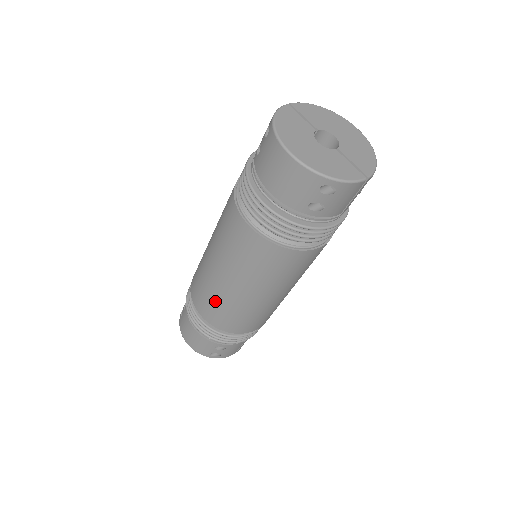
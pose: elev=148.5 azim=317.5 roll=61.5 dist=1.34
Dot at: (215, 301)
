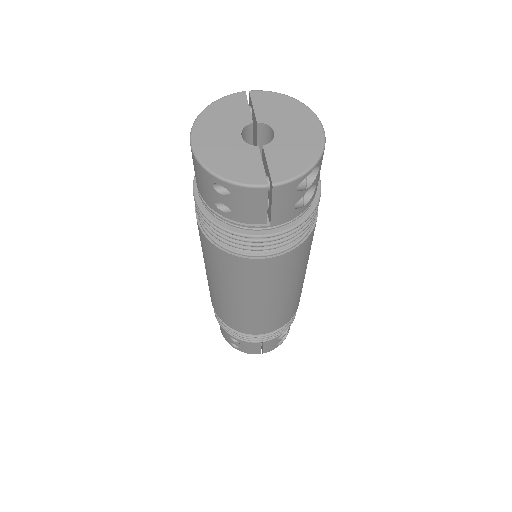
Dot at: (209, 288)
